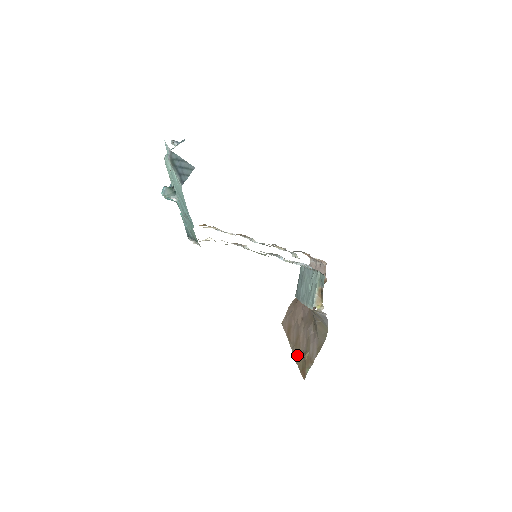
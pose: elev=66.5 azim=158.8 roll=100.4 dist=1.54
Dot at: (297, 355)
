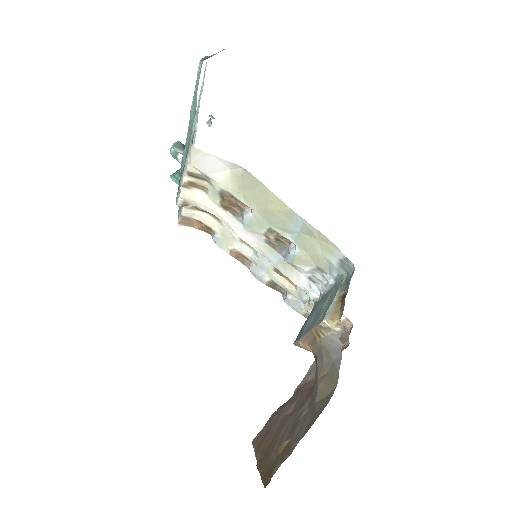
Dot at: (265, 459)
